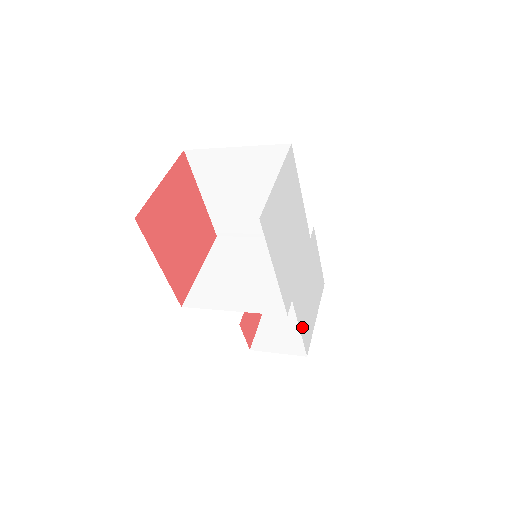
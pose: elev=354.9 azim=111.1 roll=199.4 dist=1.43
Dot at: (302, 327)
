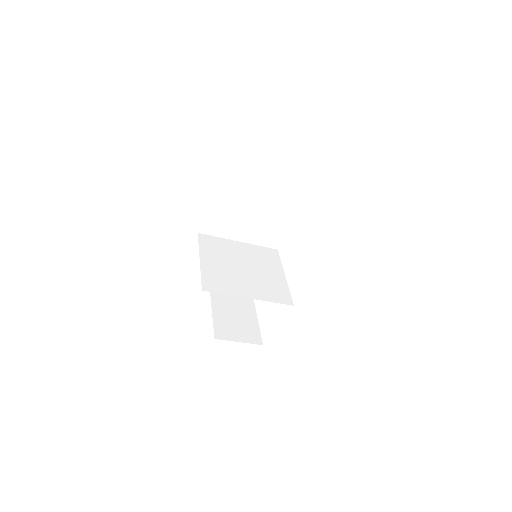
Dot at: occluded
